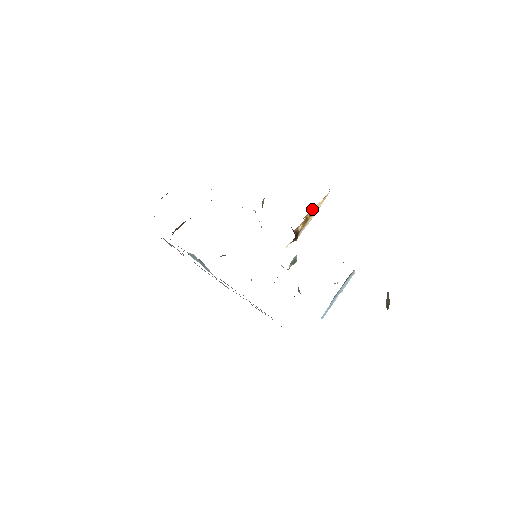
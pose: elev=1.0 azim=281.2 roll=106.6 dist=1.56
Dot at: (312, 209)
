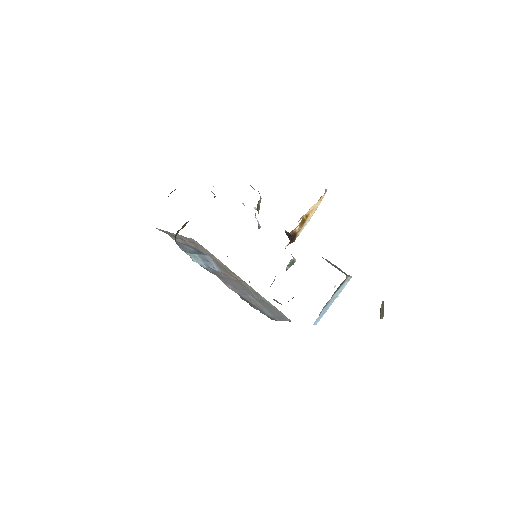
Dot at: (308, 211)
